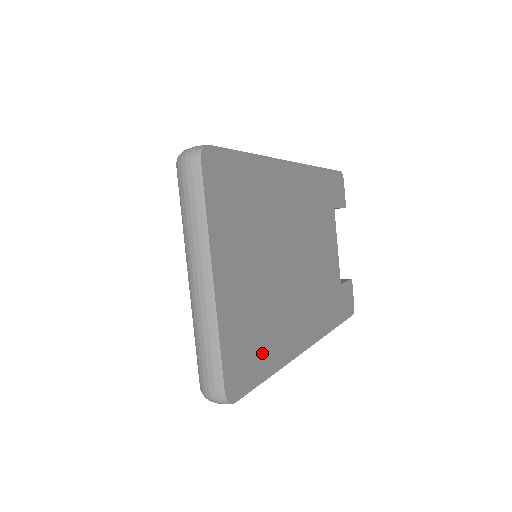
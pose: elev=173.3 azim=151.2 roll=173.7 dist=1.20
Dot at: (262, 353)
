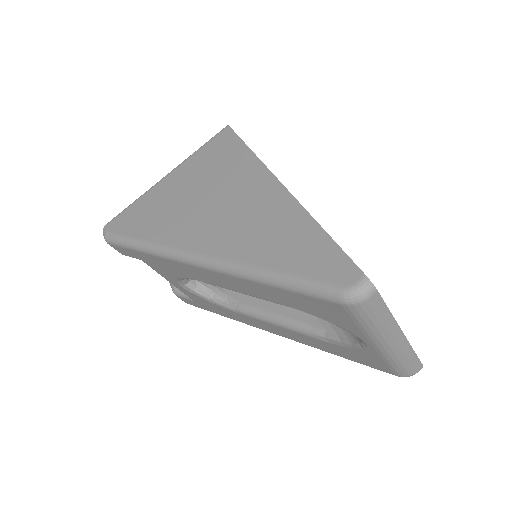
Dot at: occluded
